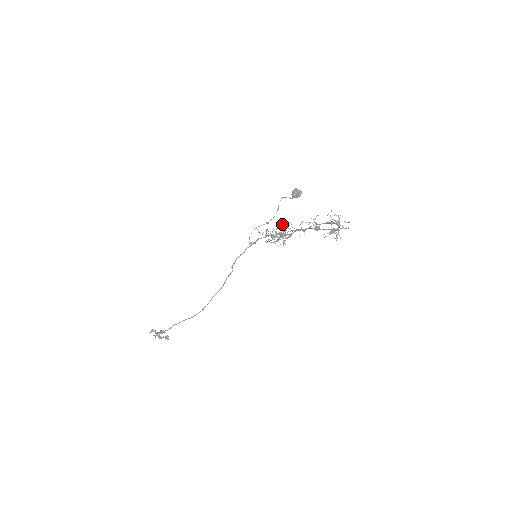
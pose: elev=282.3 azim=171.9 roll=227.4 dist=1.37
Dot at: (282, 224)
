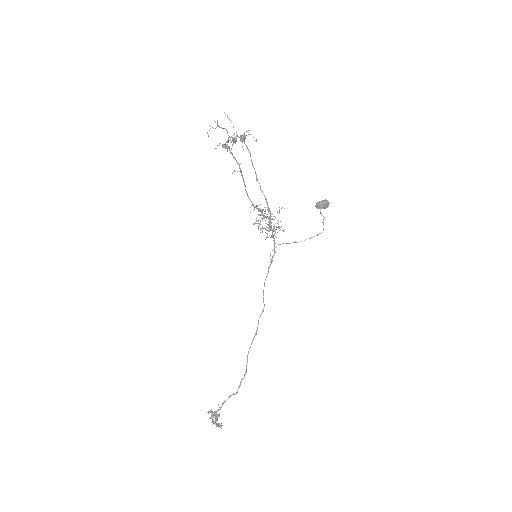
Dot at: occluded
